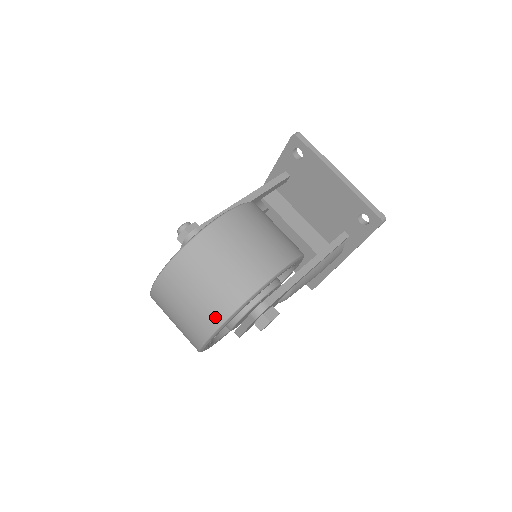
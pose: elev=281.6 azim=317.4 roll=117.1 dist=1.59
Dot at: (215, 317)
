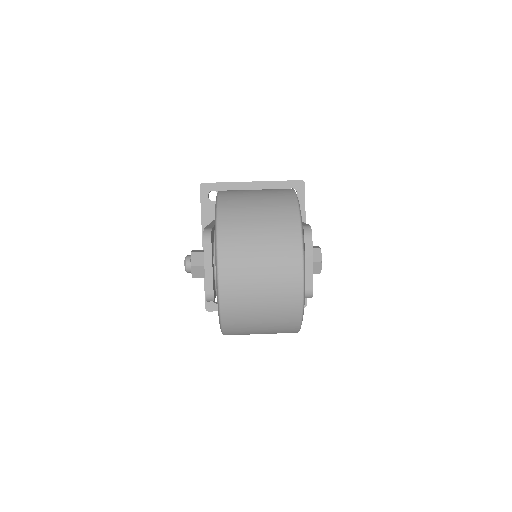
Dot at: (291, 226)
